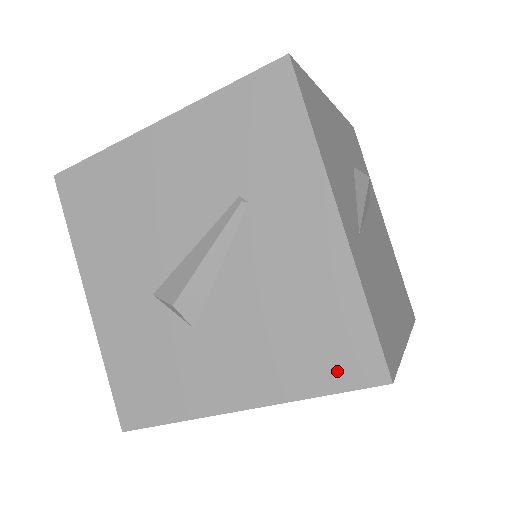
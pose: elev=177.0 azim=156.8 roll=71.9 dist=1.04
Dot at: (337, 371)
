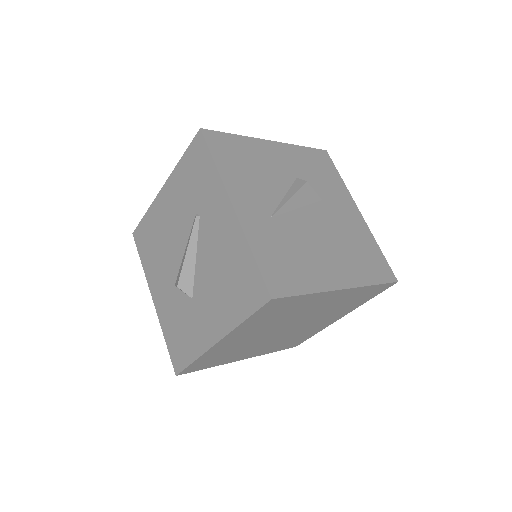
Dot at: (249, 301)
